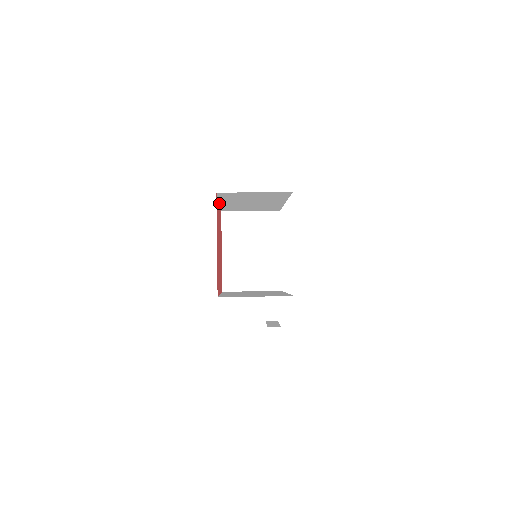
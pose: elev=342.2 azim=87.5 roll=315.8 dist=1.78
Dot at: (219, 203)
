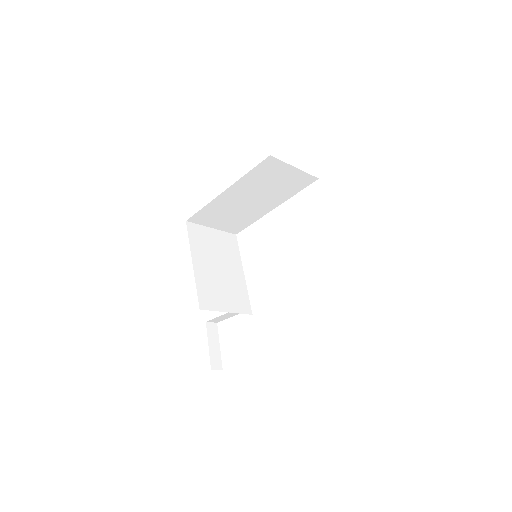
Dot at: (222, 192)
